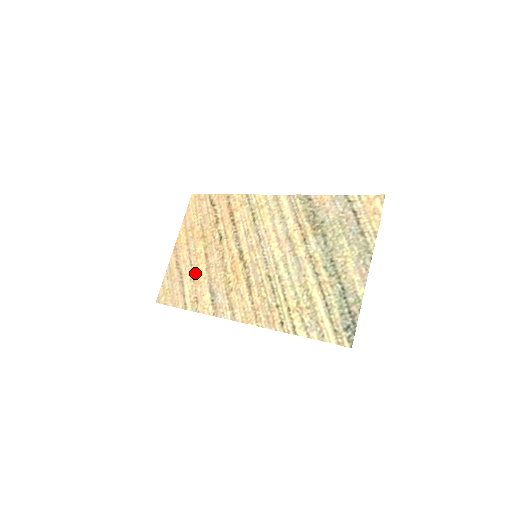
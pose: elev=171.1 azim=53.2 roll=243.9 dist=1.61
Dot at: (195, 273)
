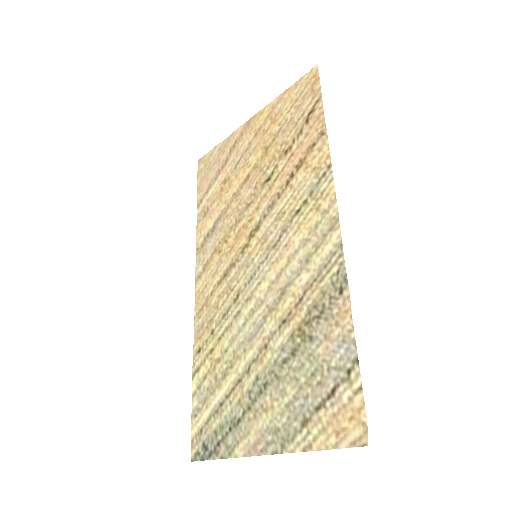
Dot at: (228, 182)
